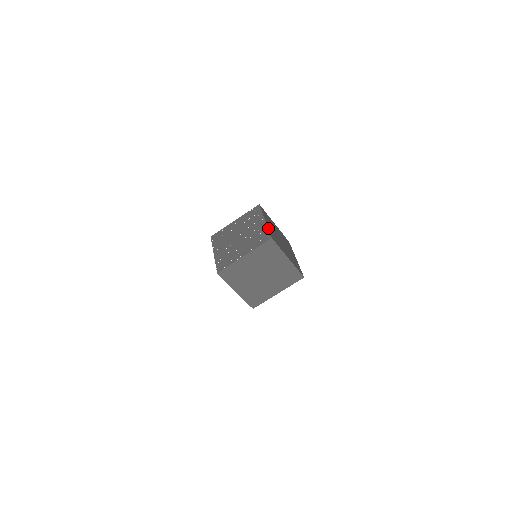
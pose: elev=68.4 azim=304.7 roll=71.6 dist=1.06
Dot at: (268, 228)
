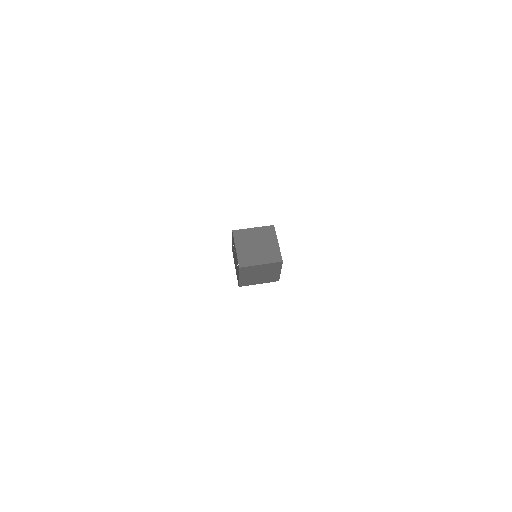
Dot at: (237, 257)
